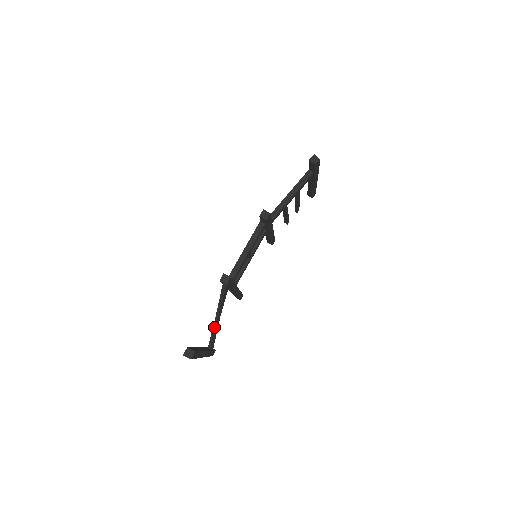
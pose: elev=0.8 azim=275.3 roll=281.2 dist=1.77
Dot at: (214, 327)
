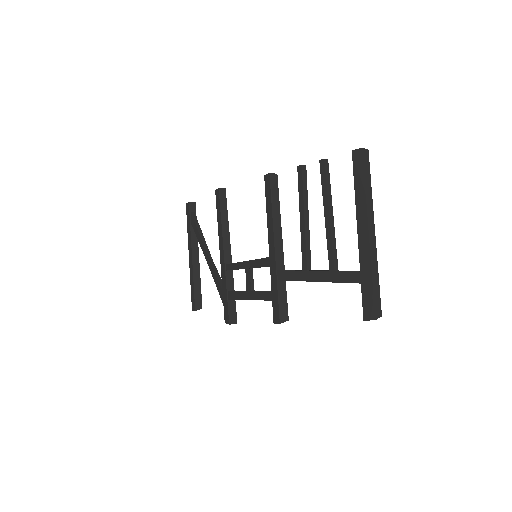
Dot at: (204, 253)
